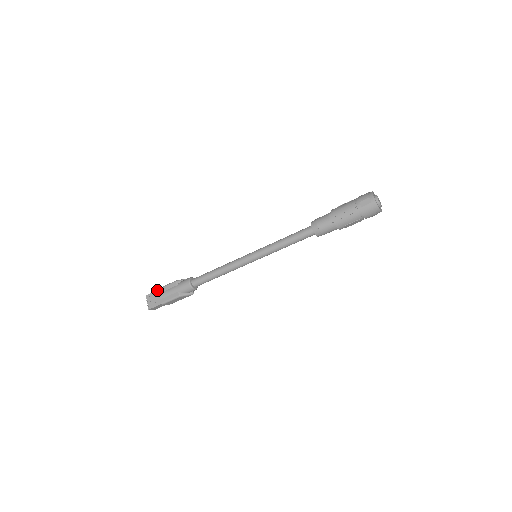
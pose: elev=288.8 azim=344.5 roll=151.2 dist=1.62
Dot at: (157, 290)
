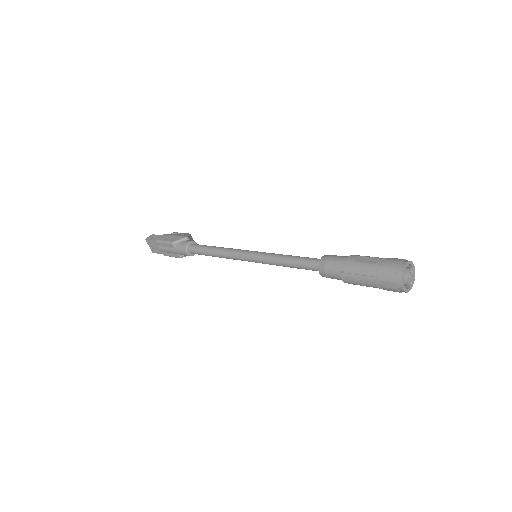
Dot at: (155, 241)
